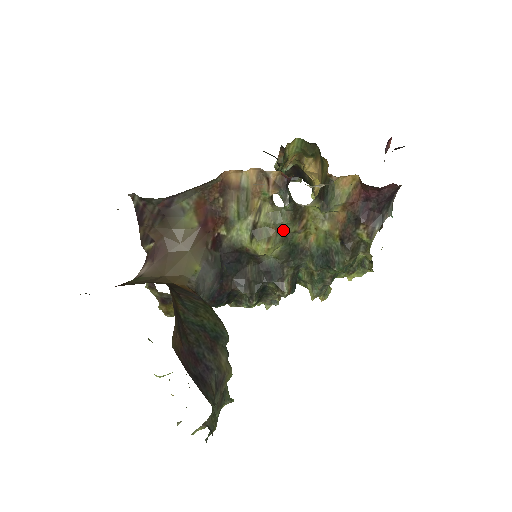
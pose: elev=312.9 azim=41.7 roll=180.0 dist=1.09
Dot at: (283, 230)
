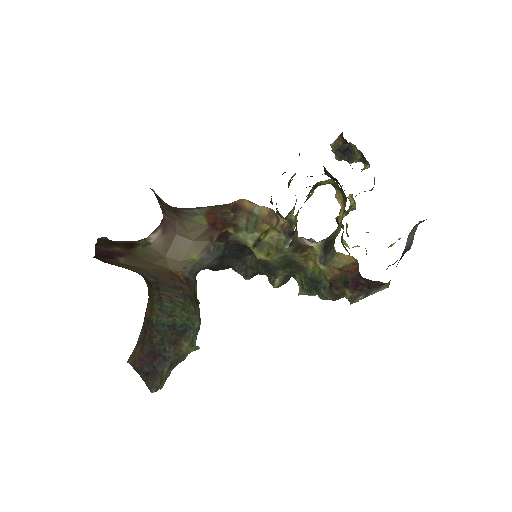
Dot at: (283, 253)
